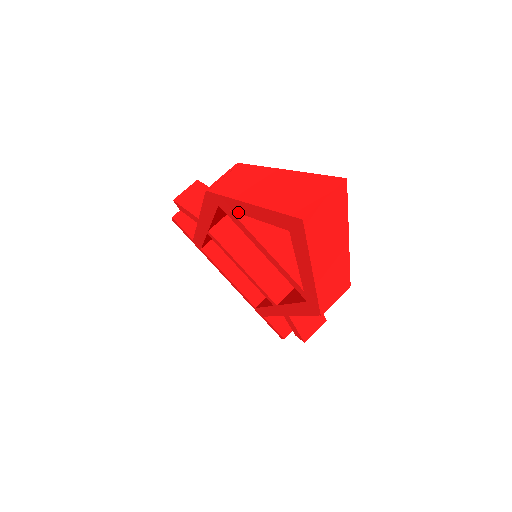
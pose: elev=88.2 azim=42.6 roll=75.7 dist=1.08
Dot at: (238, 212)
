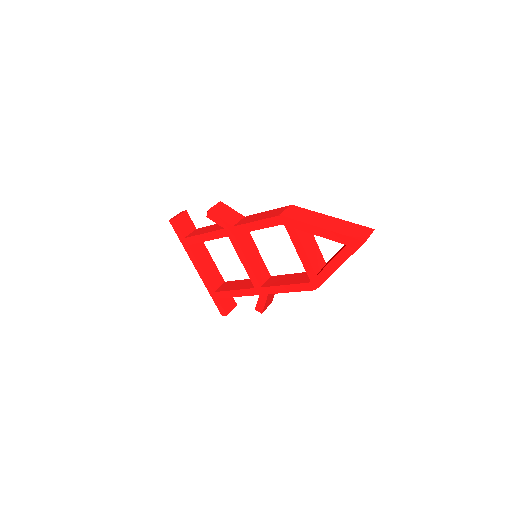
Dot at: (304, 231)
